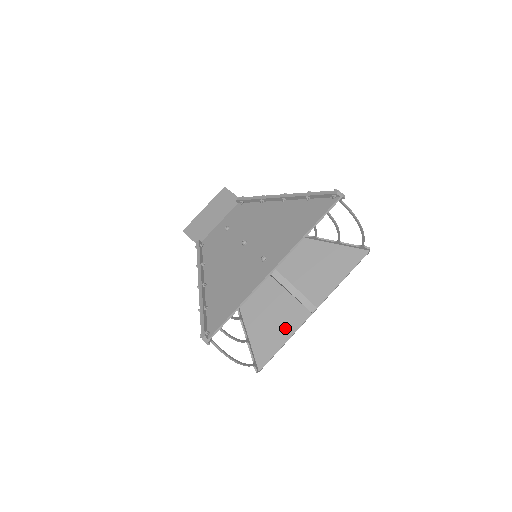
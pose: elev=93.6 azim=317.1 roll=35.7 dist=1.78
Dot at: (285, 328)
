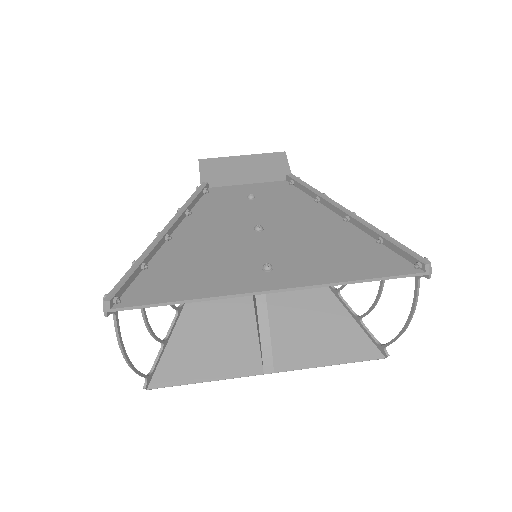
Dot at: (219, 364)
